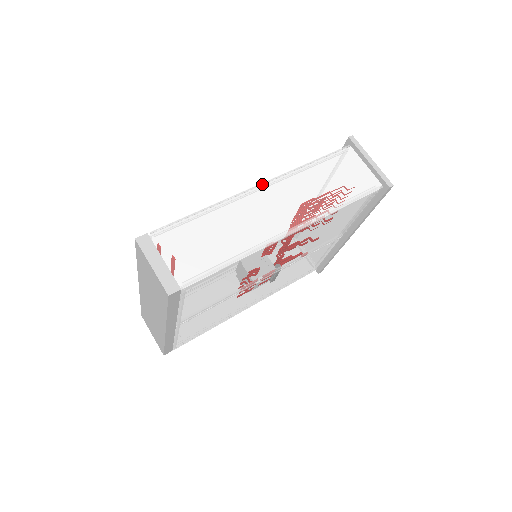
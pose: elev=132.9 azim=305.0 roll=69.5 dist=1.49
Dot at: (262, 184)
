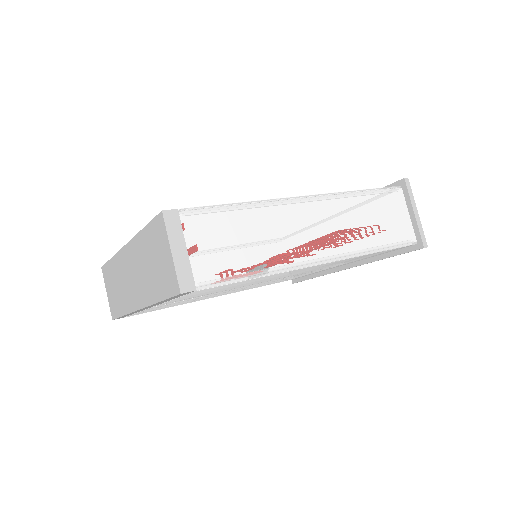
Dot at: (310, 196)
